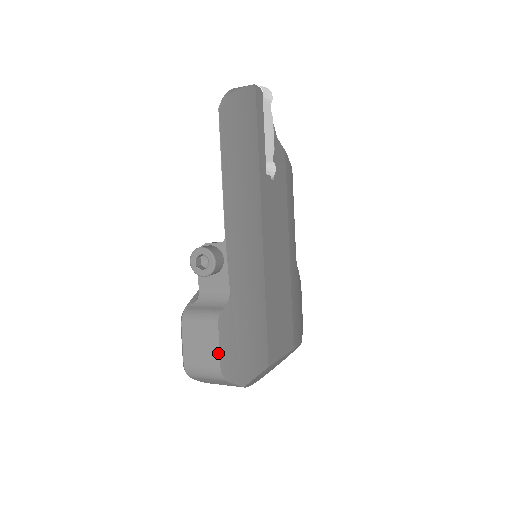
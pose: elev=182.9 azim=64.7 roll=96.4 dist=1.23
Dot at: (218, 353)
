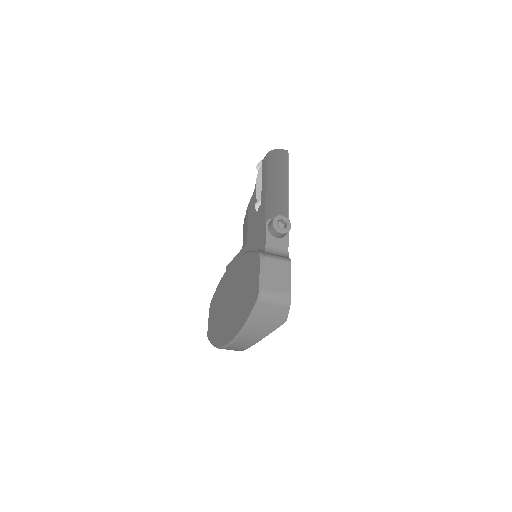
Dot at: (290, 283)
